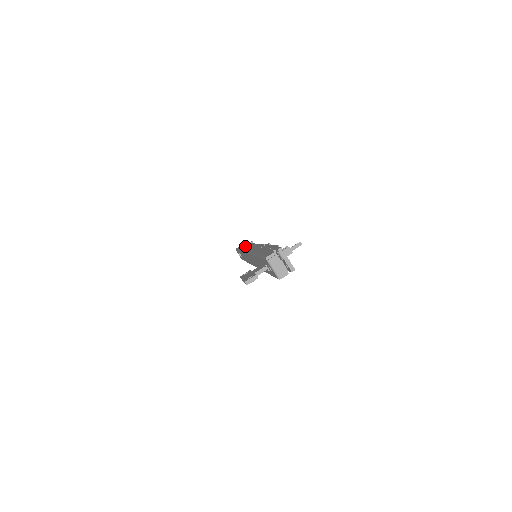
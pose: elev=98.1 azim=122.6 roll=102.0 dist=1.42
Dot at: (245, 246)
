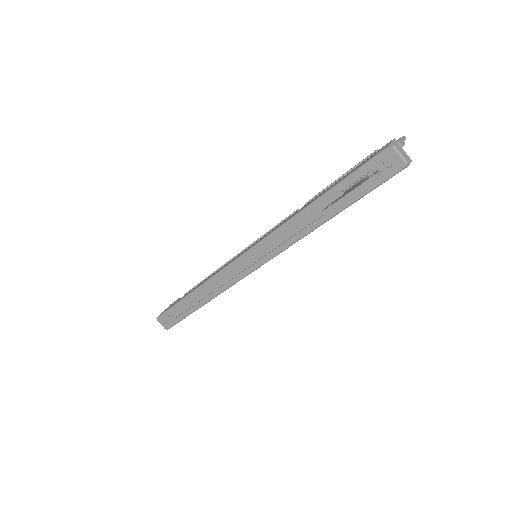
Dot at: (199, 284)
